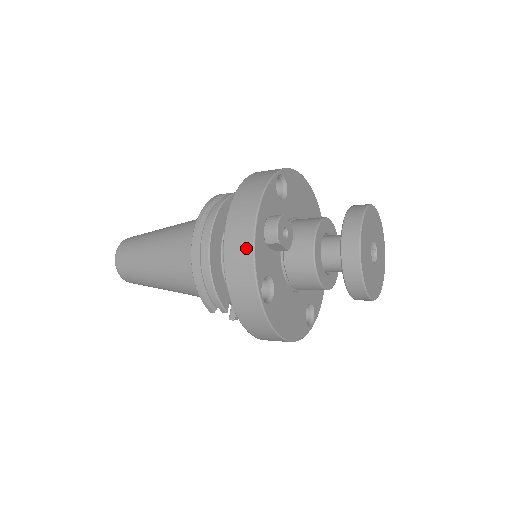
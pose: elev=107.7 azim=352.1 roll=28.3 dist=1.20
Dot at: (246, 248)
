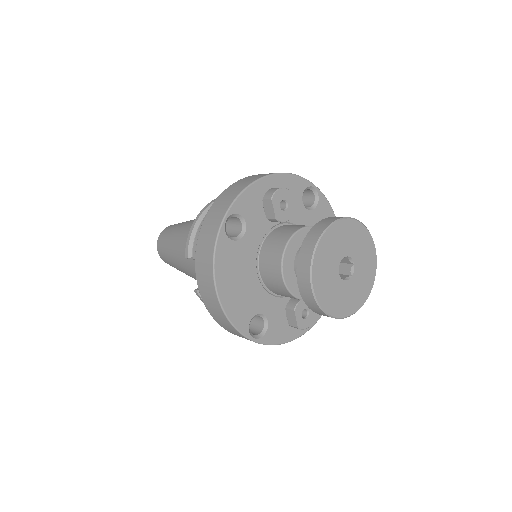
Dot at: (245, 184)
